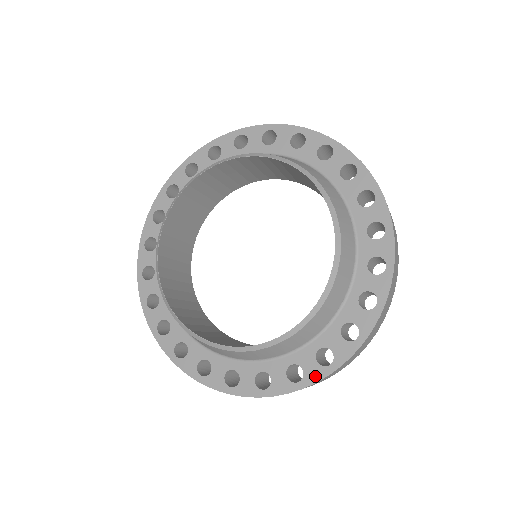
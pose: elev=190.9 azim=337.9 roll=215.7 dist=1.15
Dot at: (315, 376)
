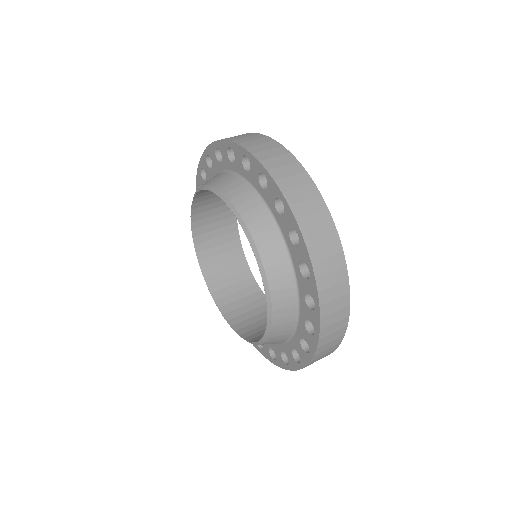
Dot at: (281, 364)
